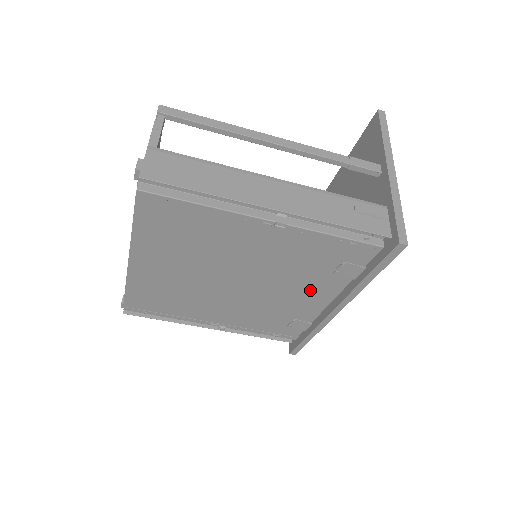
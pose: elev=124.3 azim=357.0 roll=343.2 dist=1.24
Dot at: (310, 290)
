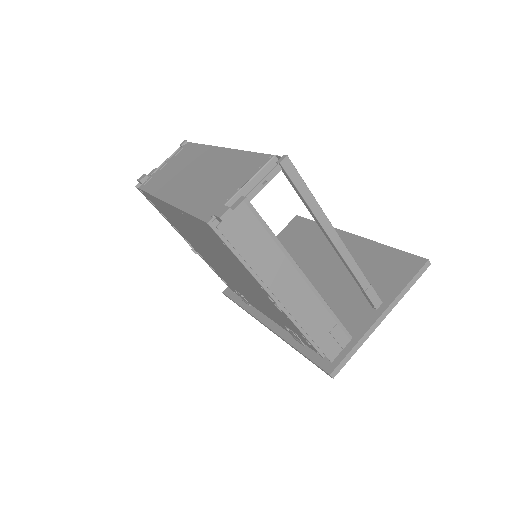
Dot at: (265, 310)
